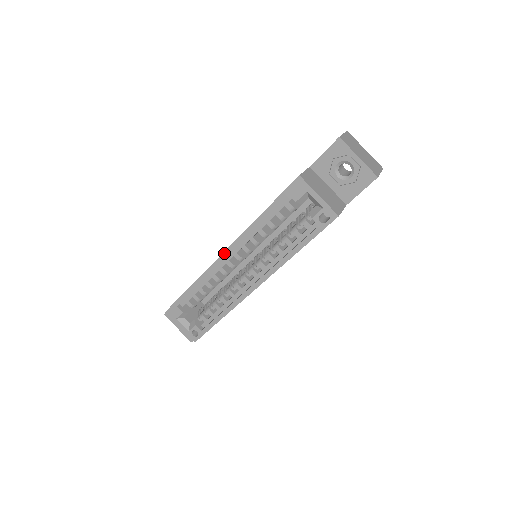
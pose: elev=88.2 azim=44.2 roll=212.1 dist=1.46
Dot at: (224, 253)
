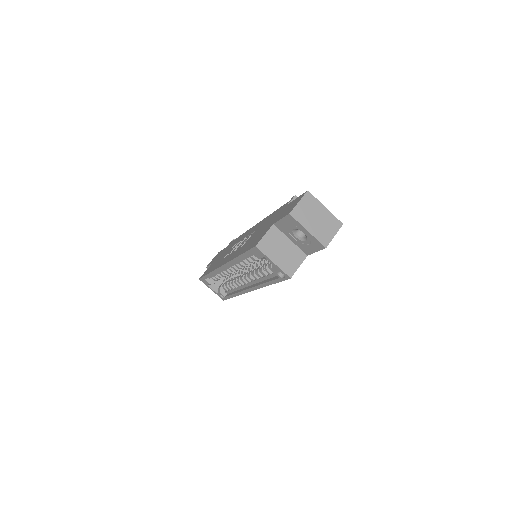
Dot at: (222, 266)
